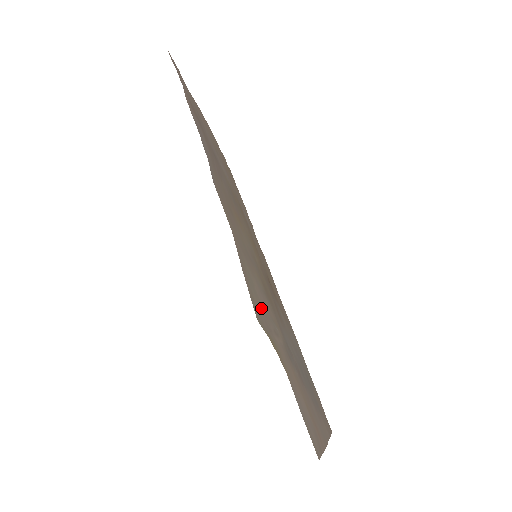
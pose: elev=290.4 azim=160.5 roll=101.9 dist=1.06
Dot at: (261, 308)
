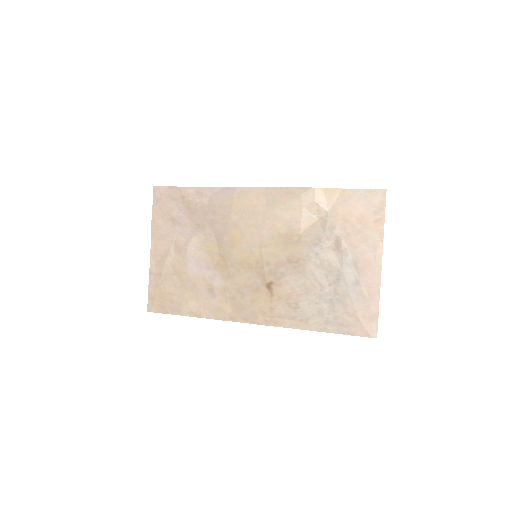
Dot at: (302, 208)
